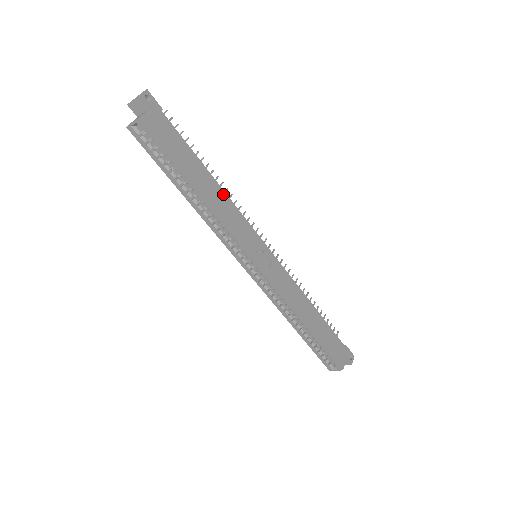
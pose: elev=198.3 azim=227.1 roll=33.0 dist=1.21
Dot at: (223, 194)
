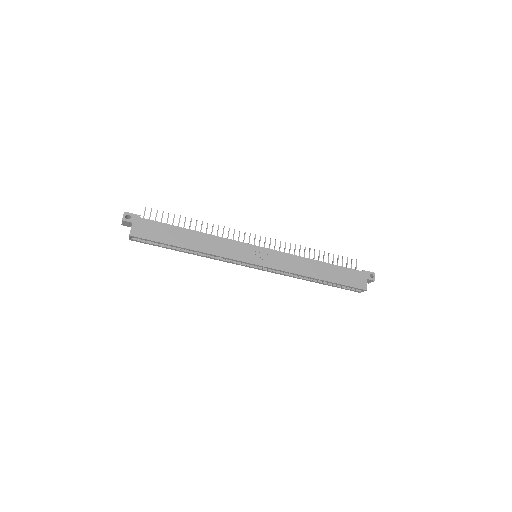
Dot at: (208, 236)
